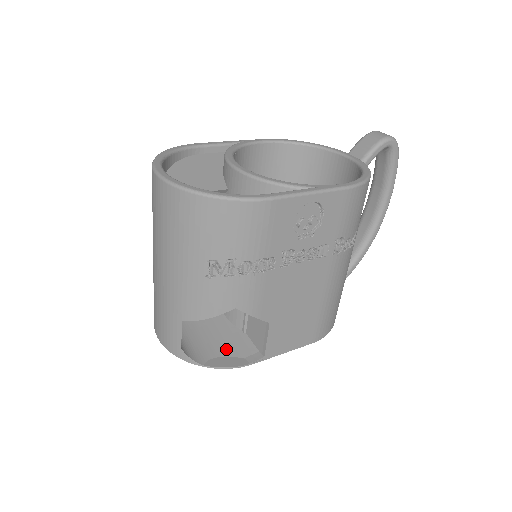
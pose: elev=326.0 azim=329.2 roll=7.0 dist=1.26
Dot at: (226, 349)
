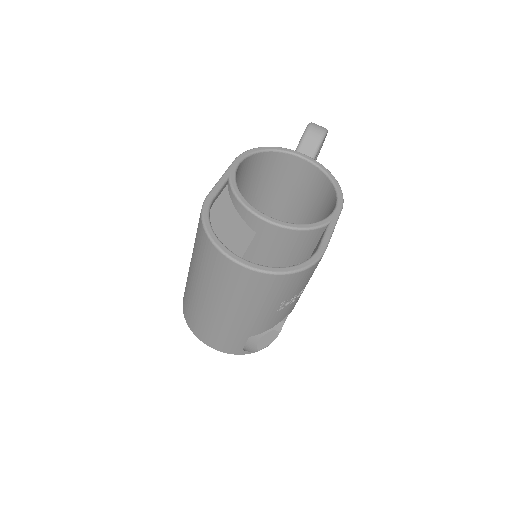
Dot at: occluded
